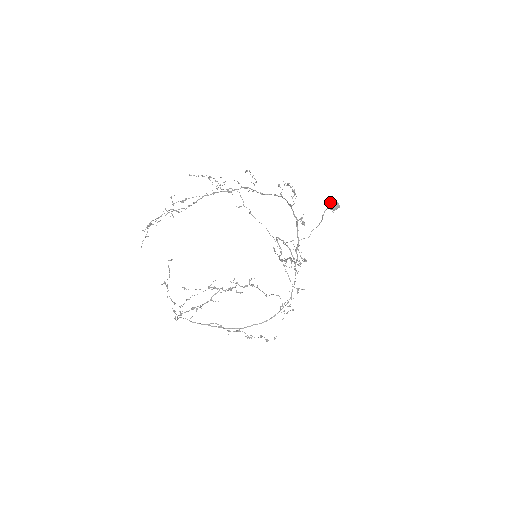
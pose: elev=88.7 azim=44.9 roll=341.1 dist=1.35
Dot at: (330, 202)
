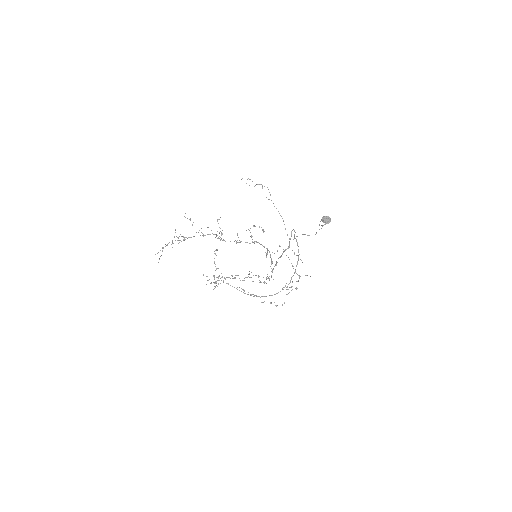
Dot at: (322, 217)
